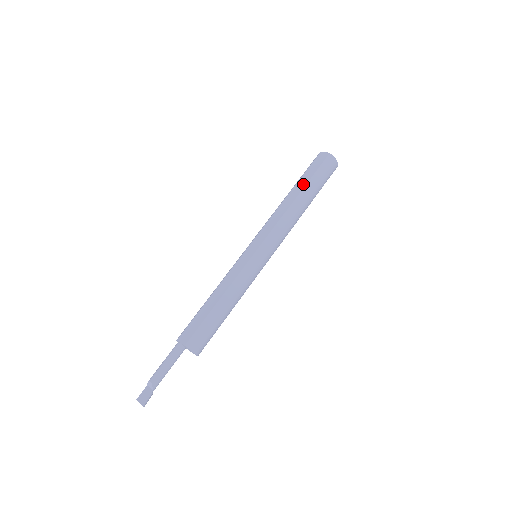
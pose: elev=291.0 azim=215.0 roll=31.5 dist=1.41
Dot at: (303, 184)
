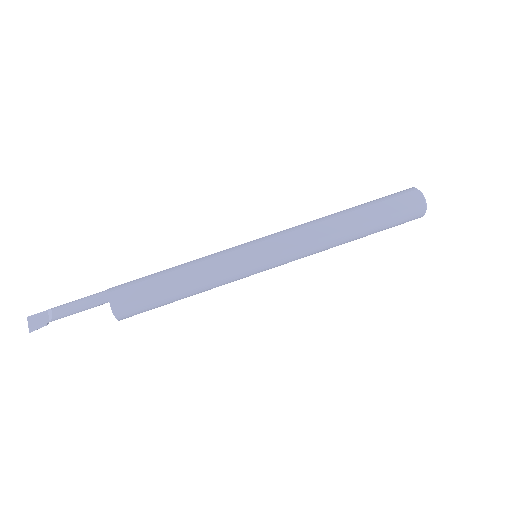
Dot at: (368, 217)
